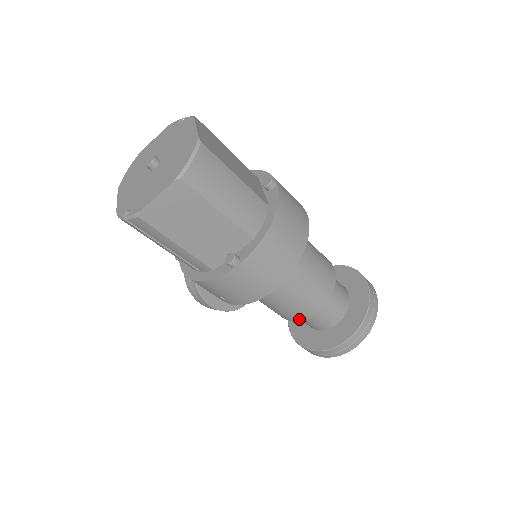
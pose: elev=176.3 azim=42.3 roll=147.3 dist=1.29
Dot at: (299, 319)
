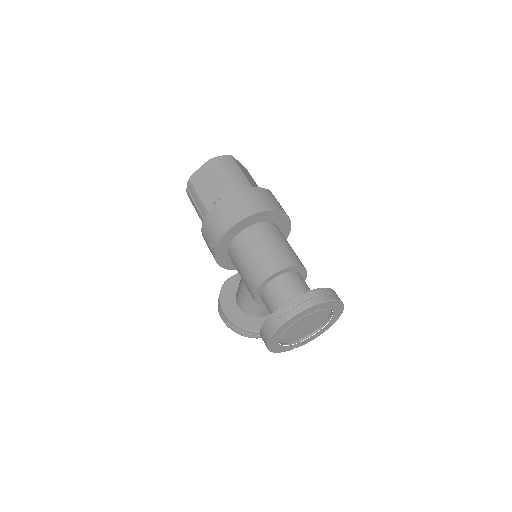
Dot at: (257, 285)
